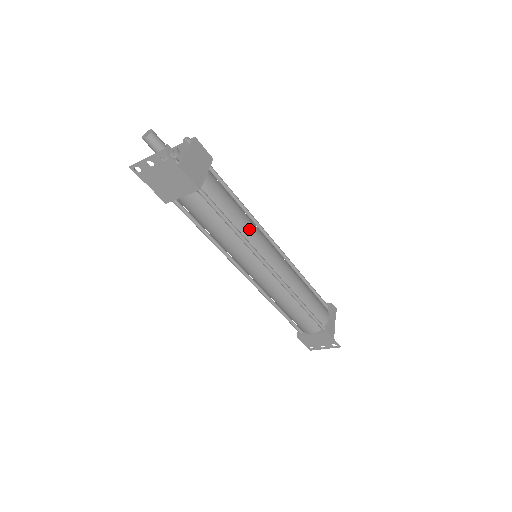
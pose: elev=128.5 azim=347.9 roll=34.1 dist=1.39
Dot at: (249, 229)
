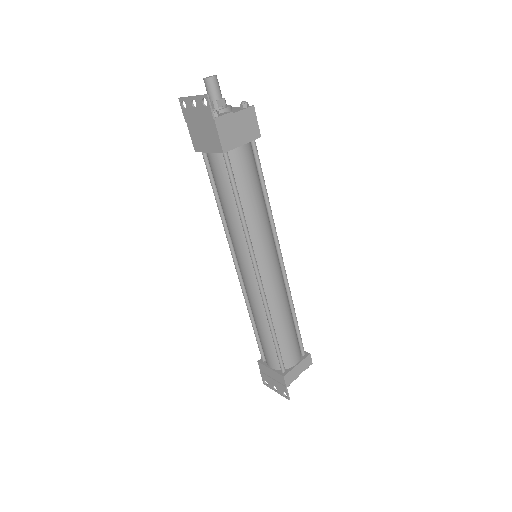
Dot at: (258, 223)
